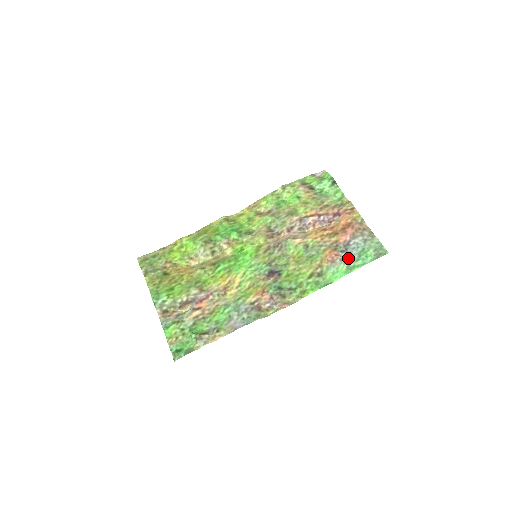
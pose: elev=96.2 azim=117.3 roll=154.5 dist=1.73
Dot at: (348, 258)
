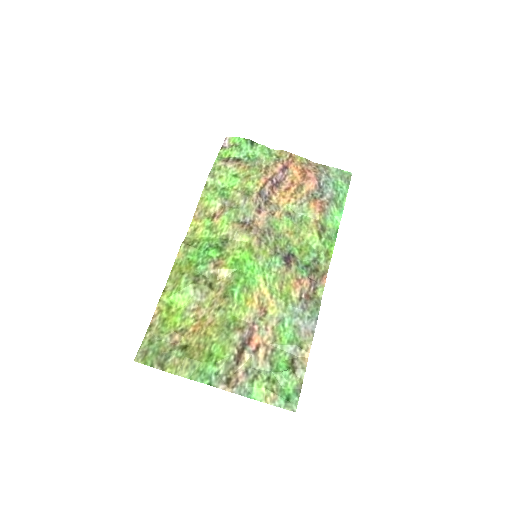
Dot at: (331, 199)
